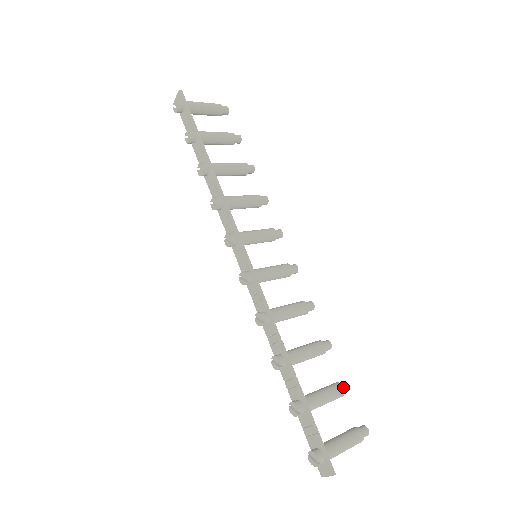
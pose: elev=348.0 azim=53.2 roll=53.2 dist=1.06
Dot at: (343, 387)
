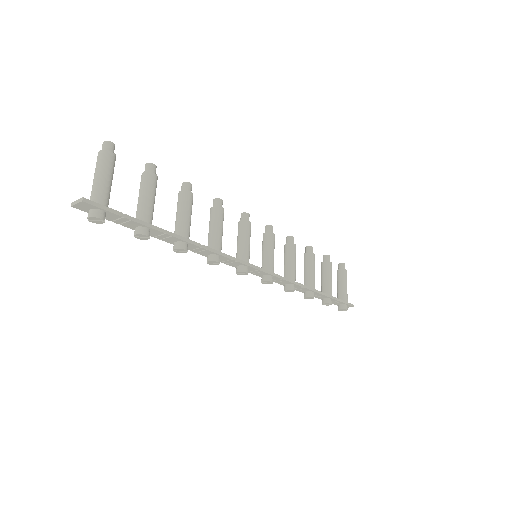
Dot at: (331, 262)
